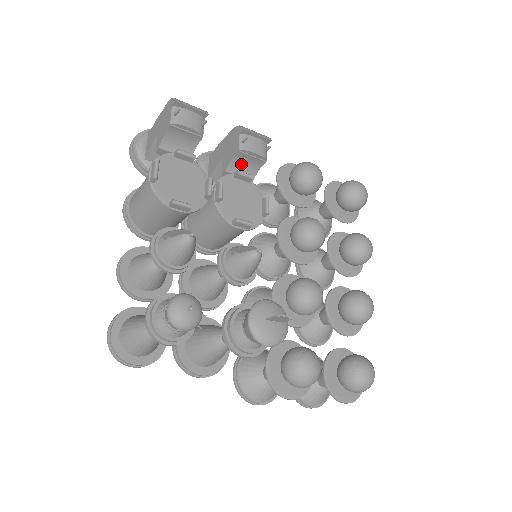
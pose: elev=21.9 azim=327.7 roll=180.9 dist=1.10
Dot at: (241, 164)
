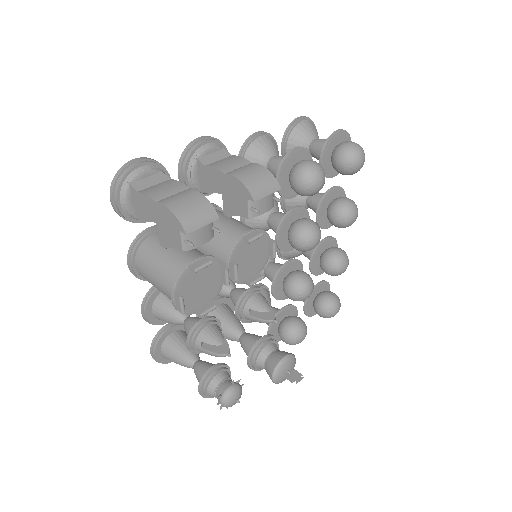
Dot at: occluded
